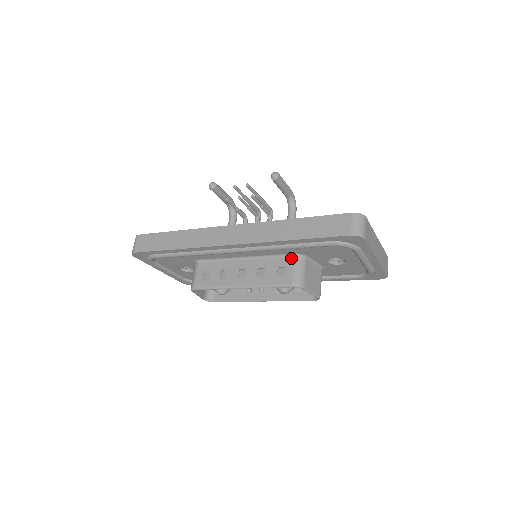
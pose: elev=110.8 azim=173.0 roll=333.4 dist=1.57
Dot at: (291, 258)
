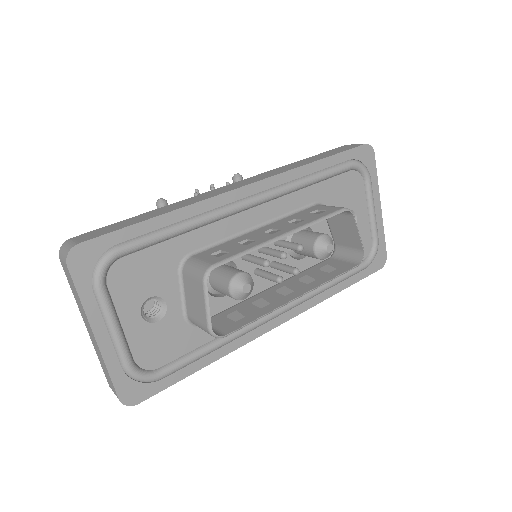
Dot at: (315, 206)
